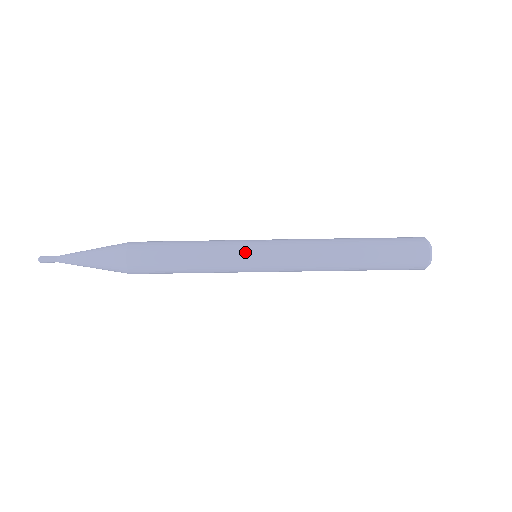
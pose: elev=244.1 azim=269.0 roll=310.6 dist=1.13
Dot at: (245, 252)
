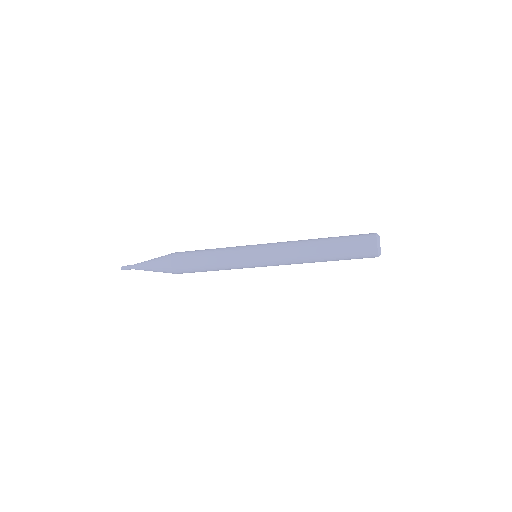
Dot at: (247, 262)
